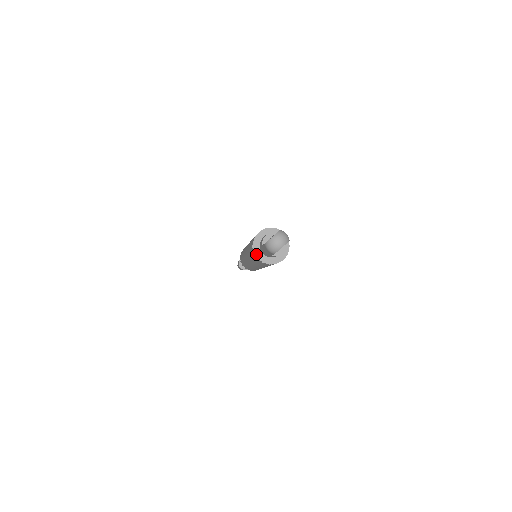
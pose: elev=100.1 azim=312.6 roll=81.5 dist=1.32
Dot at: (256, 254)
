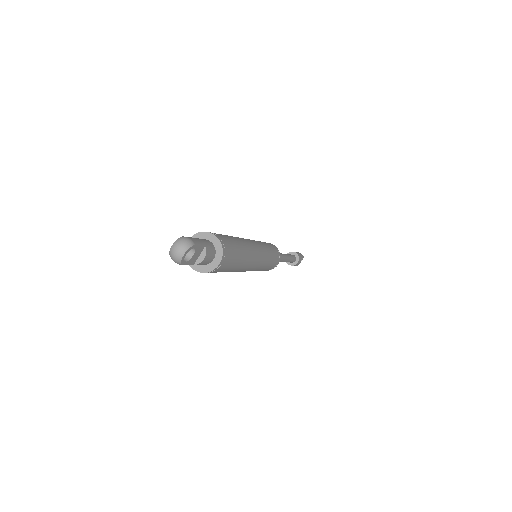
Dot at: (190, 265)
